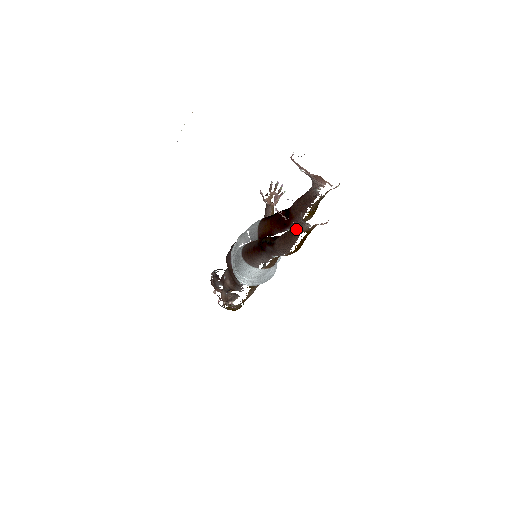
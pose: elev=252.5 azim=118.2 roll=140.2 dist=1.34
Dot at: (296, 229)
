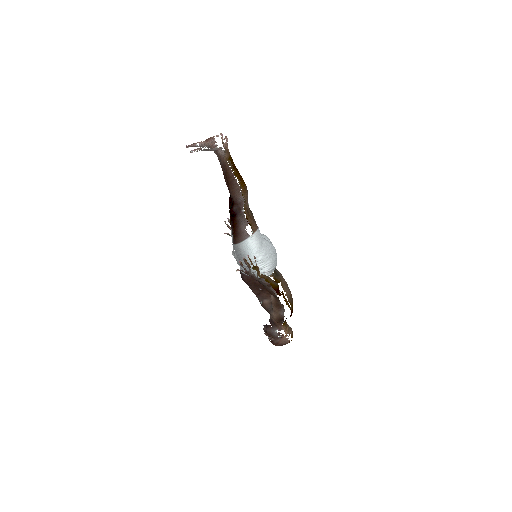
Dot at: (223, 165)
